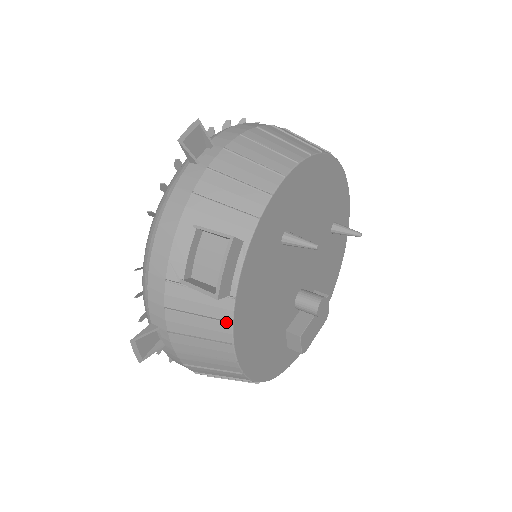
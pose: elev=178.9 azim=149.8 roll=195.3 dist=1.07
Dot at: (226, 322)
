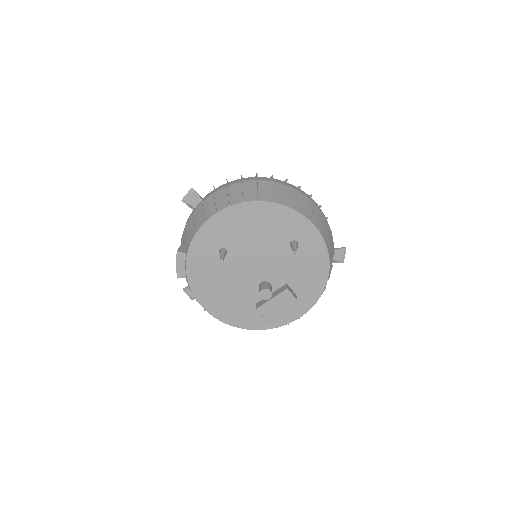
Dot at: (190, 289)
